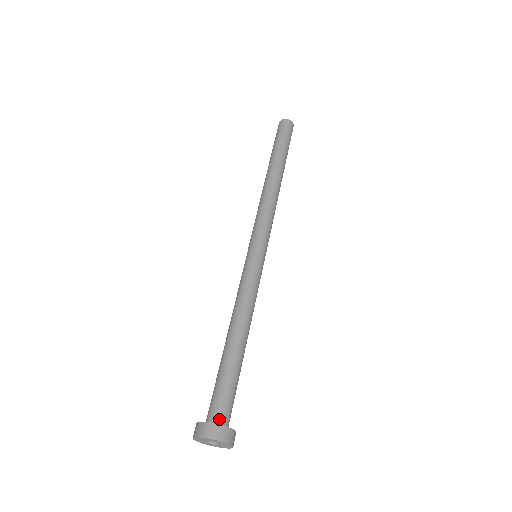
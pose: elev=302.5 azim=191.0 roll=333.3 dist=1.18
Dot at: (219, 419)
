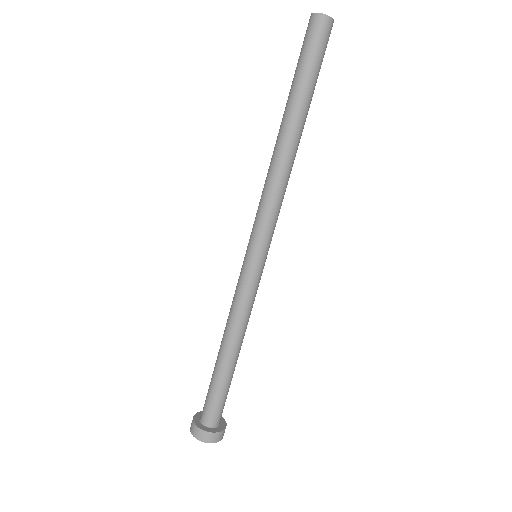
Dot at: (218, 422)
